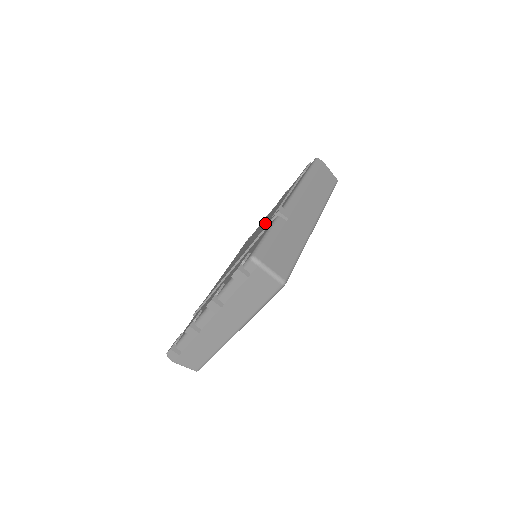
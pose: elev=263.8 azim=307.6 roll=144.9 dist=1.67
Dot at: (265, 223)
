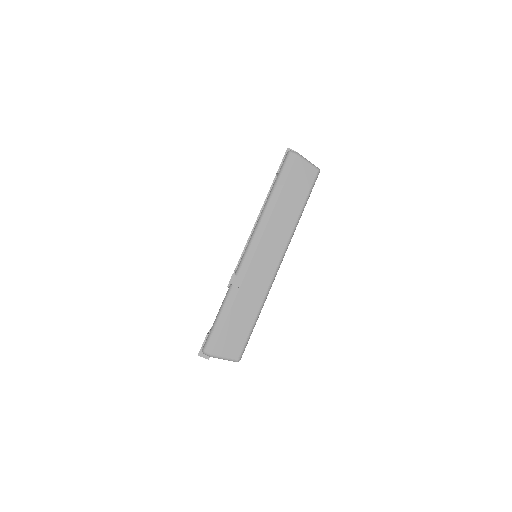
Dot at: occluded
